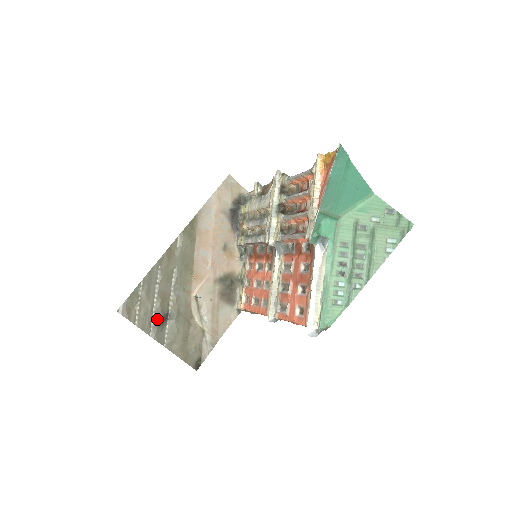
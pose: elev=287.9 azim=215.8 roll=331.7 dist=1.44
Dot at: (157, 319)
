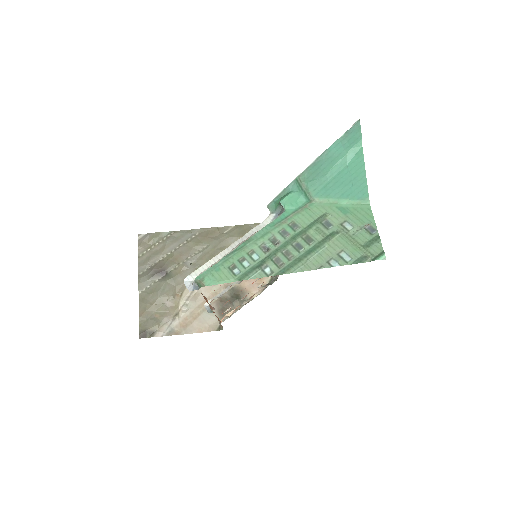
Dot at: (156, 267)
